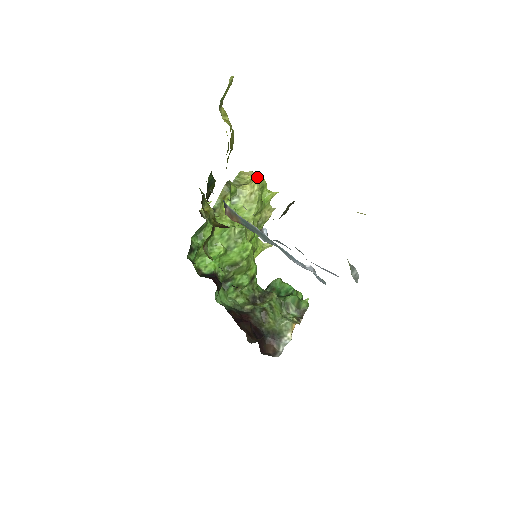
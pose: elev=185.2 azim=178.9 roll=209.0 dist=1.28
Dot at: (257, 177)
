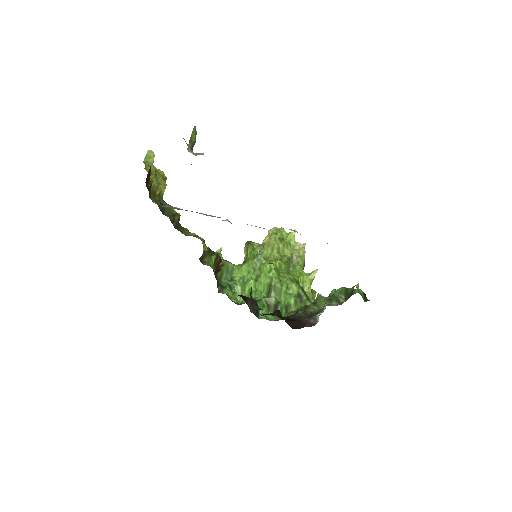
Dot at: occluded
